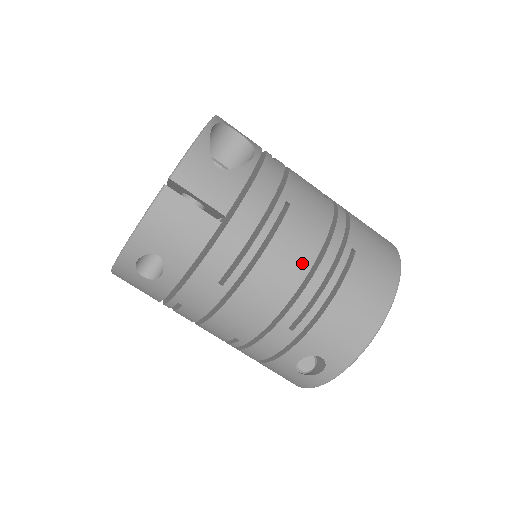
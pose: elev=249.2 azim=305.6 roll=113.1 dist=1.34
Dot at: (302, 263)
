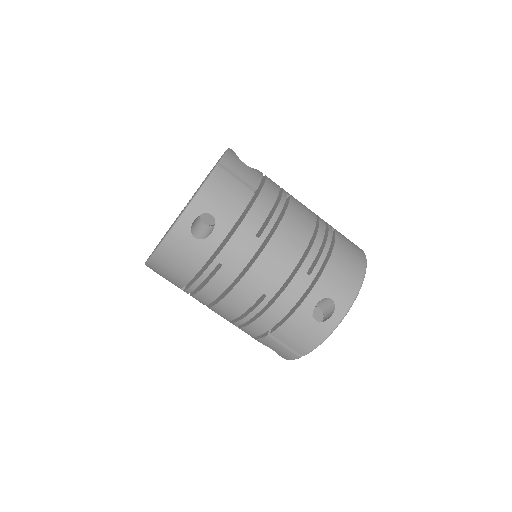
Dot at: (308, 226)
